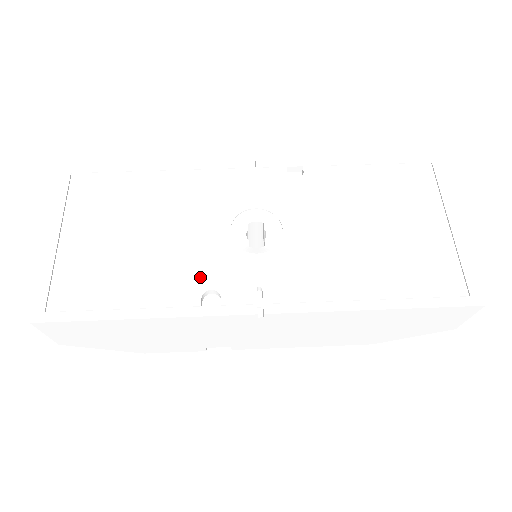
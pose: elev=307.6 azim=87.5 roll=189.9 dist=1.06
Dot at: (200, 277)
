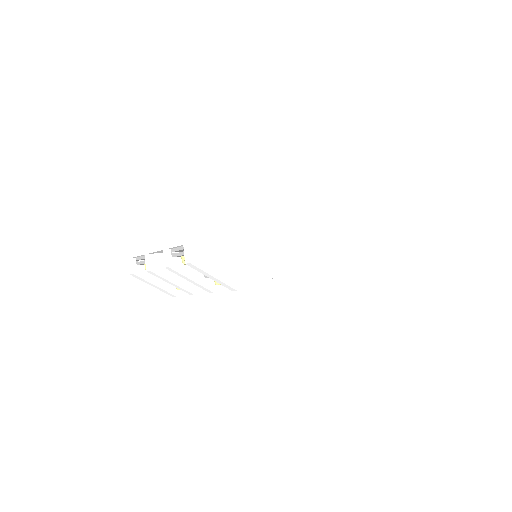
Dot at: occluded
